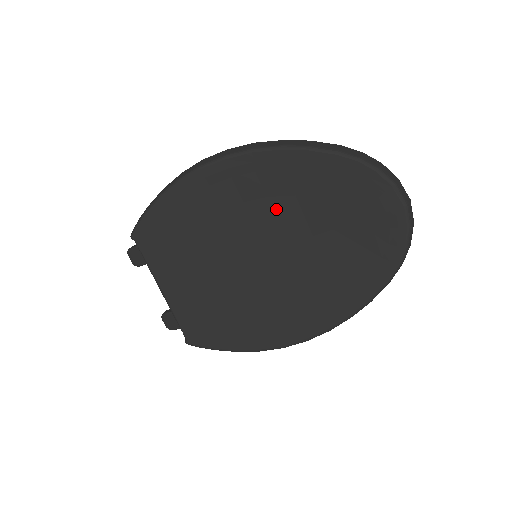
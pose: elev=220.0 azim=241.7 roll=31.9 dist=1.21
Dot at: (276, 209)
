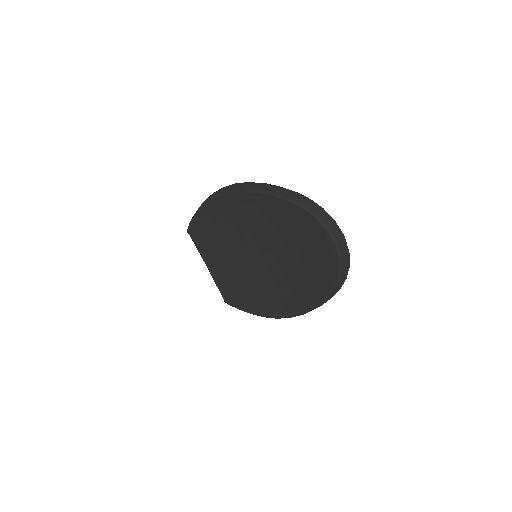
Dot at: (262, 229)
